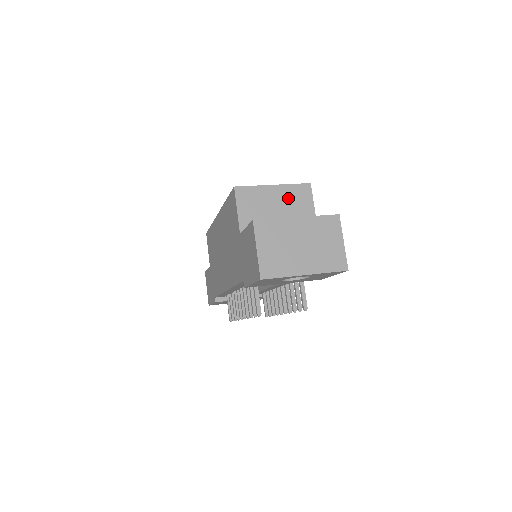
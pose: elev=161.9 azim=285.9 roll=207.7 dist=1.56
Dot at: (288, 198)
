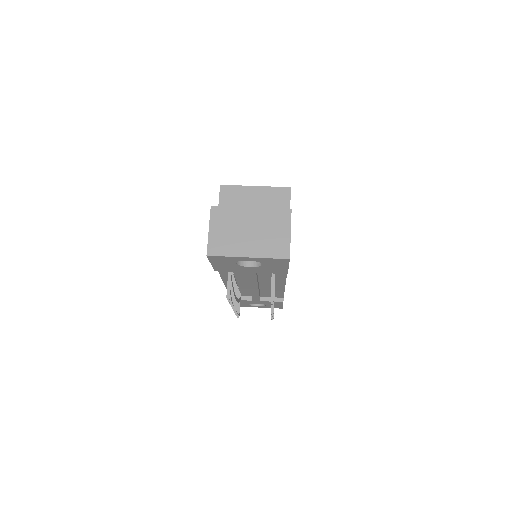
Dot at: (267, 198)
